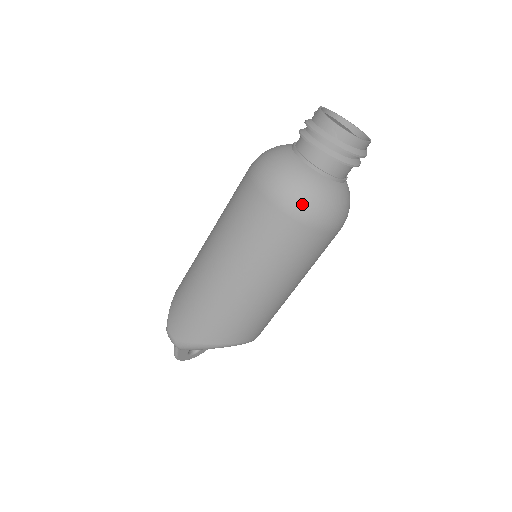
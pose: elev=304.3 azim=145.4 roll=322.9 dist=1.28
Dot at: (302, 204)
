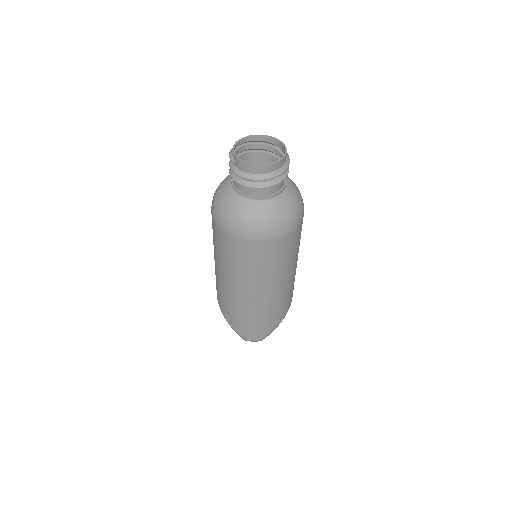
Dot at: (287, 224)
